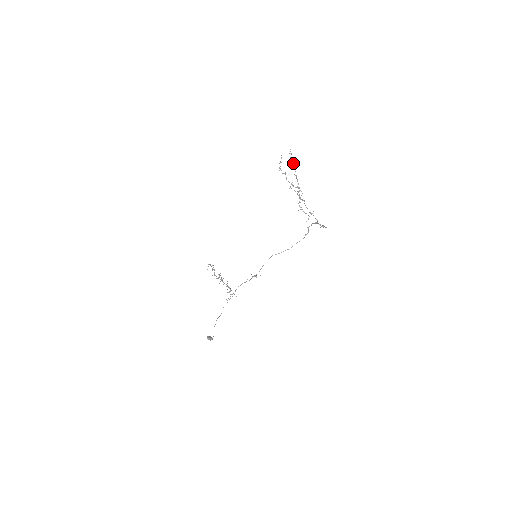
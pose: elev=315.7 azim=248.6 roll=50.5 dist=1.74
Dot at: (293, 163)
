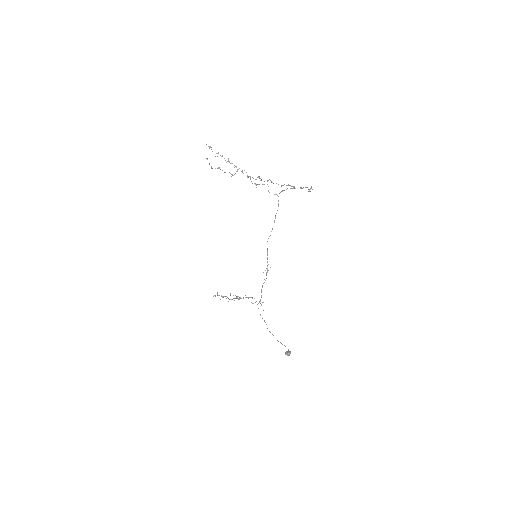
Dot at: (217, 153)
